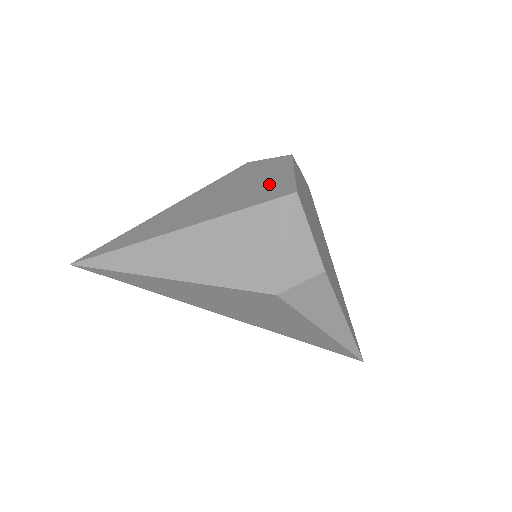
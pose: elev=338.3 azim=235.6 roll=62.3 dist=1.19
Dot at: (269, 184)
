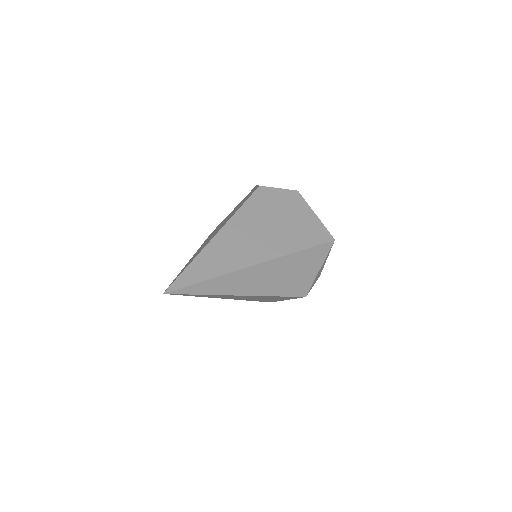
Dot at: (306, 225)
